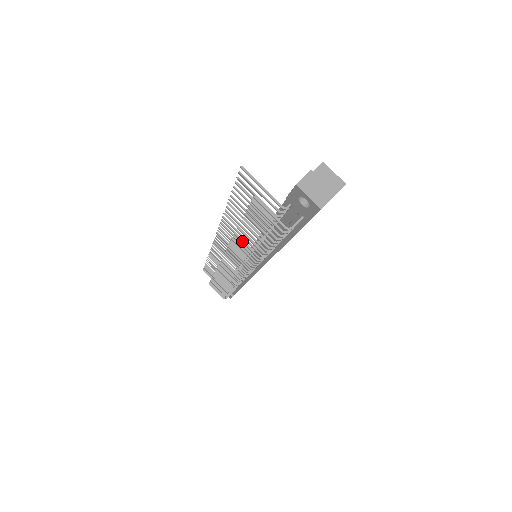
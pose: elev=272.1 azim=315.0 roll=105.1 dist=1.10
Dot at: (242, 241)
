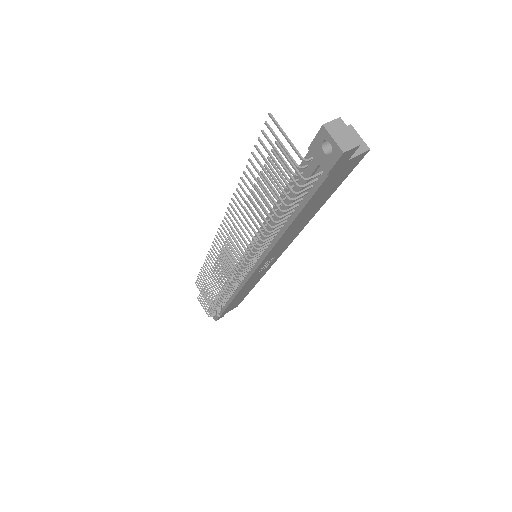
Dot at: (249, 215)
